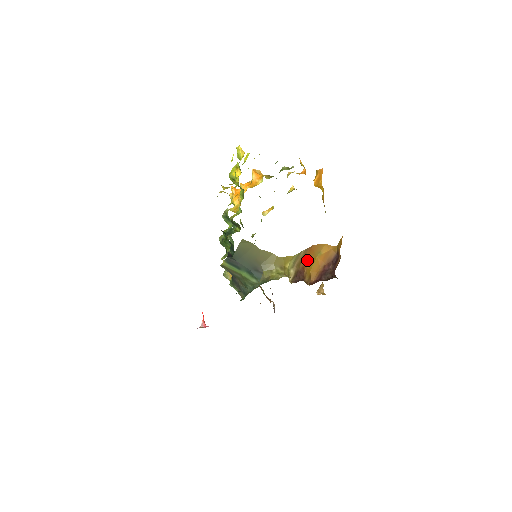
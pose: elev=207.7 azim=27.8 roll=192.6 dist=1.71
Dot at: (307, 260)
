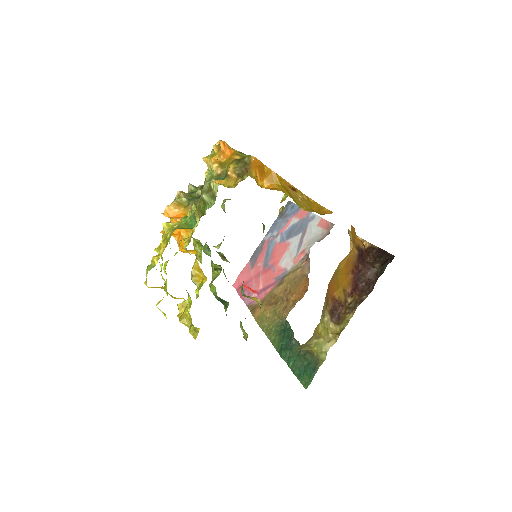
Dot at: (331, 291)
